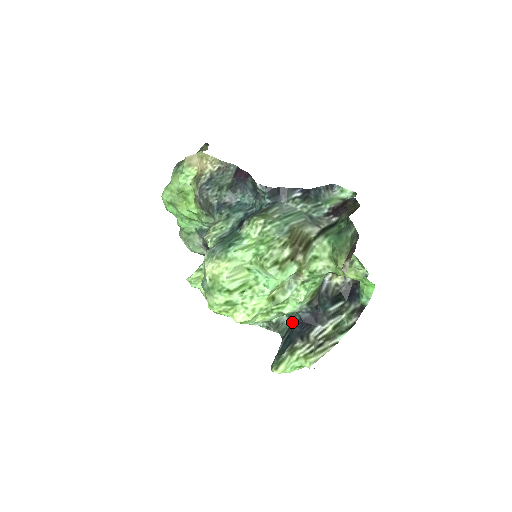
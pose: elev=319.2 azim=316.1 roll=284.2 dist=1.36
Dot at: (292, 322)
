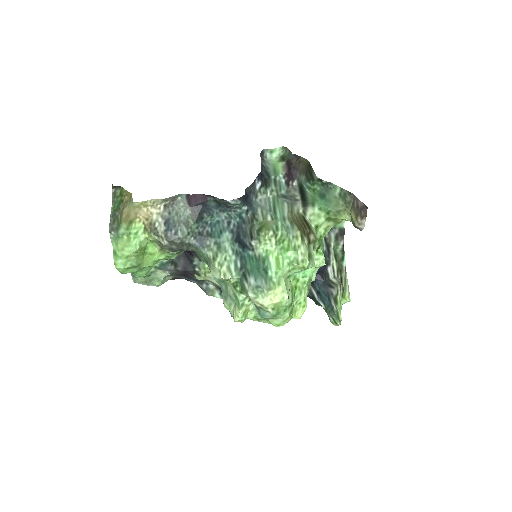
Dot at: occluded
